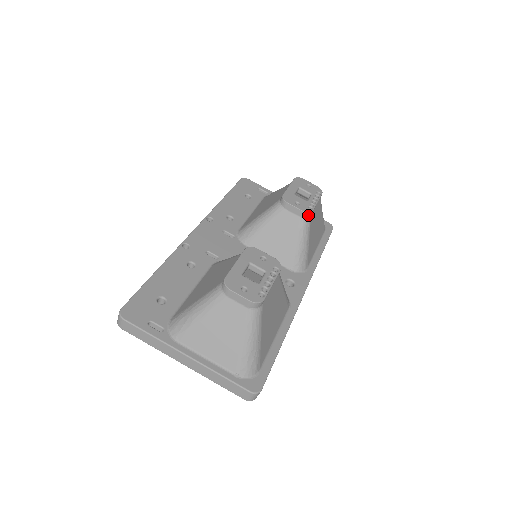
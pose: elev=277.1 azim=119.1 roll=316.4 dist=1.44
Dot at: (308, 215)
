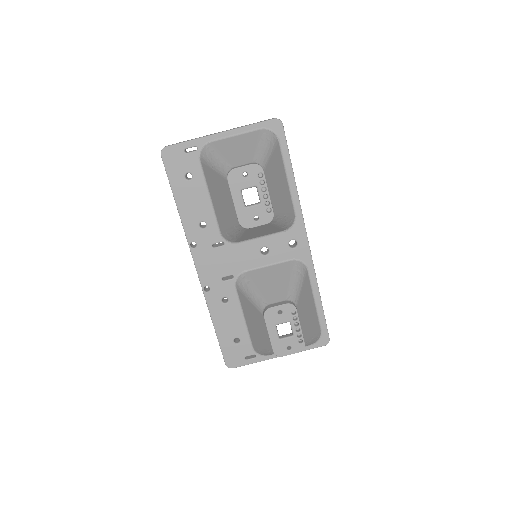
Dot at: (272, 218)
